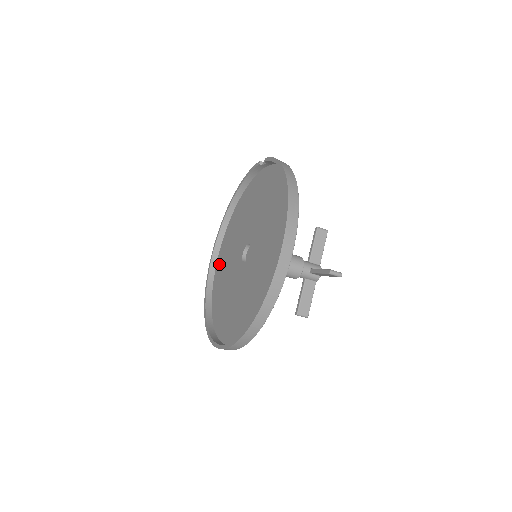
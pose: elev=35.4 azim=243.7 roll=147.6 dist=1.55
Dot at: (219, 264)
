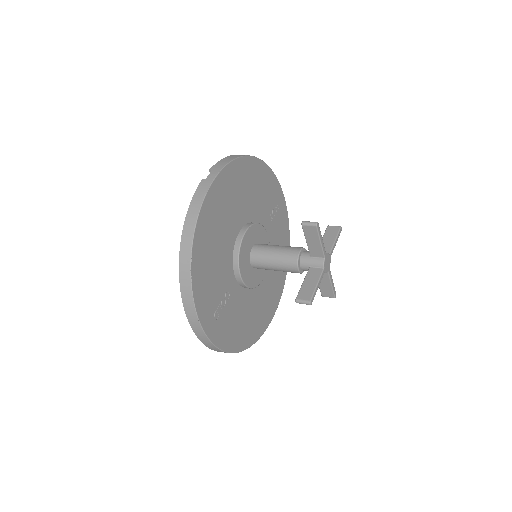
Dot at: occluded
